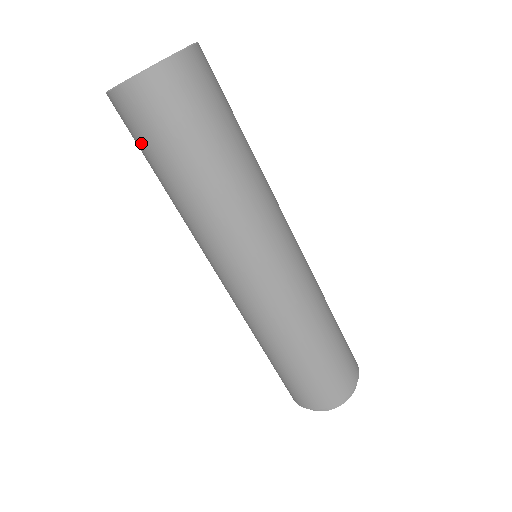
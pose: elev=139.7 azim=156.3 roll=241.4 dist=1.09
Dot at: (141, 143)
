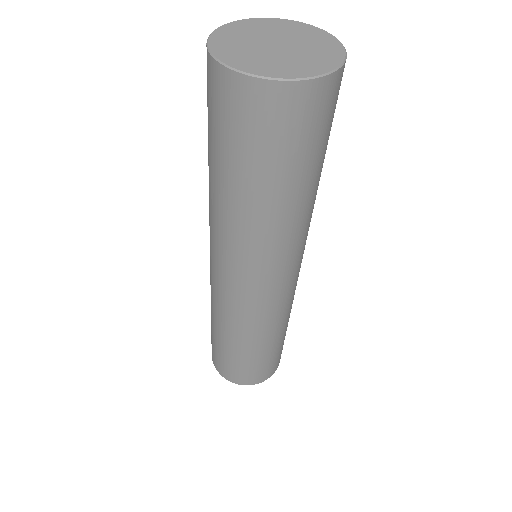
Dot at: (228, 137)
